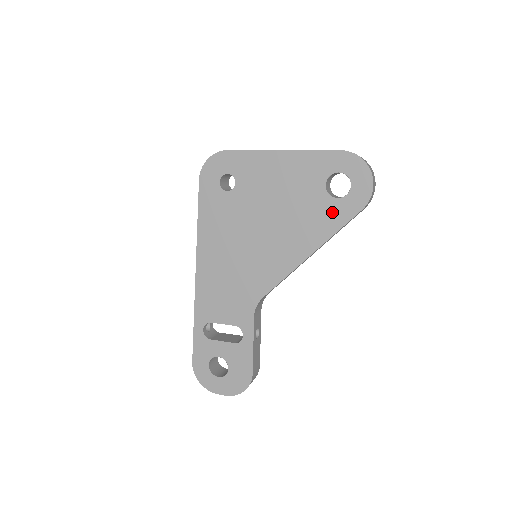
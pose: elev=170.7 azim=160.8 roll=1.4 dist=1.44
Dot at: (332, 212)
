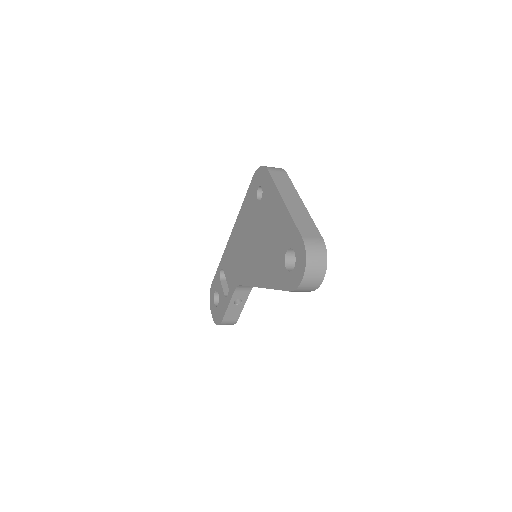
Dot at: (280, 274)
